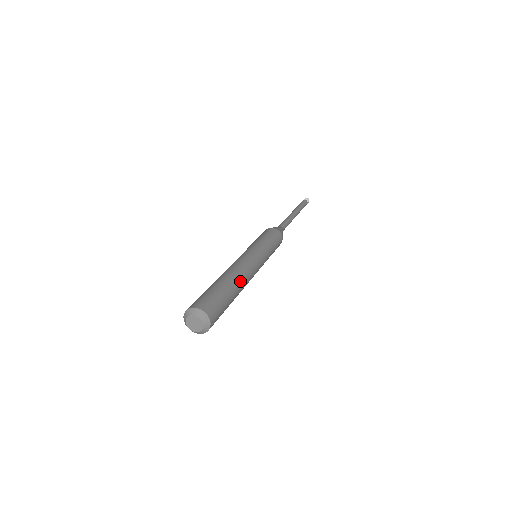
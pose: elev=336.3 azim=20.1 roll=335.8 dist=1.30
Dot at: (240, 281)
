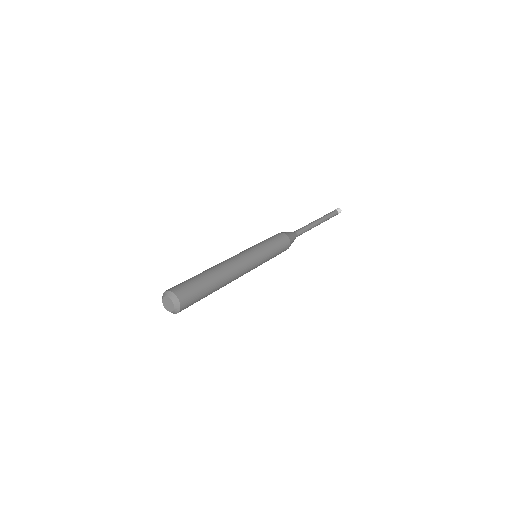
Dot at: (222, 271)
